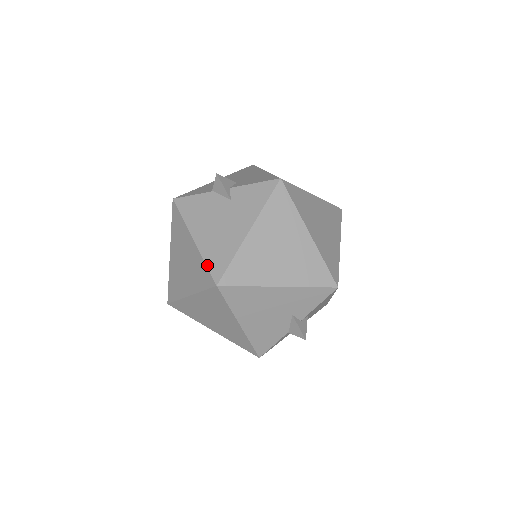
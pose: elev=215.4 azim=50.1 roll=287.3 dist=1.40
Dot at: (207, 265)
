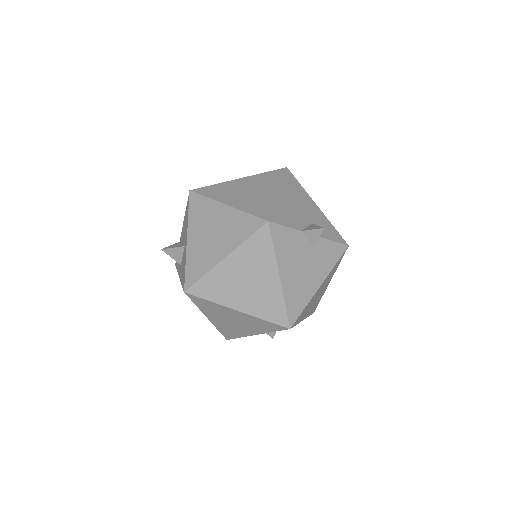
Dot at: (287, 308)
